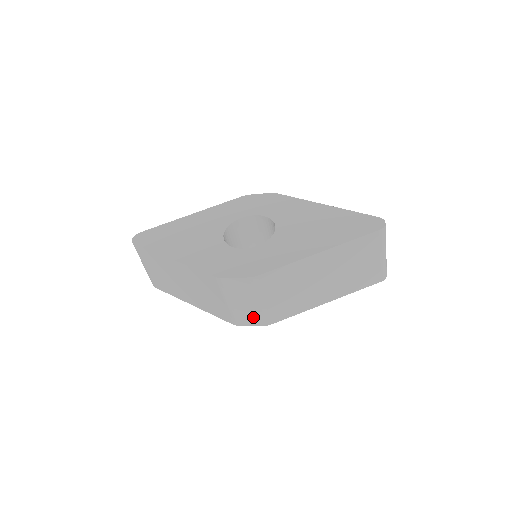
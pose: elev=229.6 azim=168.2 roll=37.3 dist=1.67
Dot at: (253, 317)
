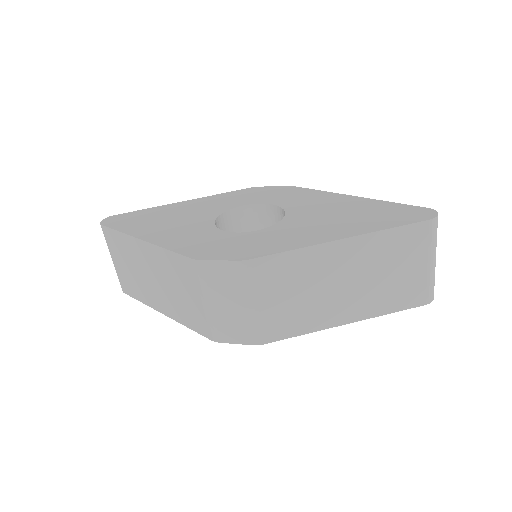
Dot at: (239, 329)
